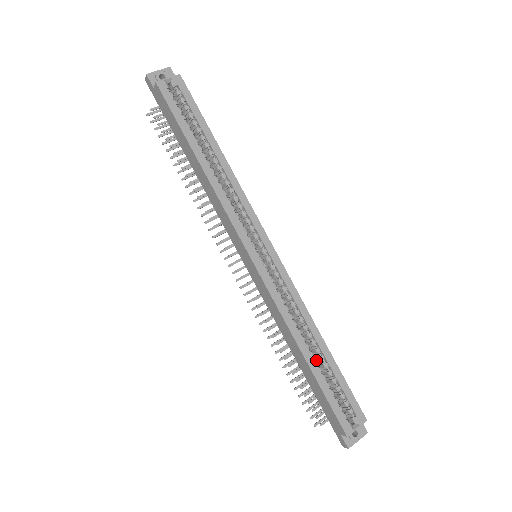
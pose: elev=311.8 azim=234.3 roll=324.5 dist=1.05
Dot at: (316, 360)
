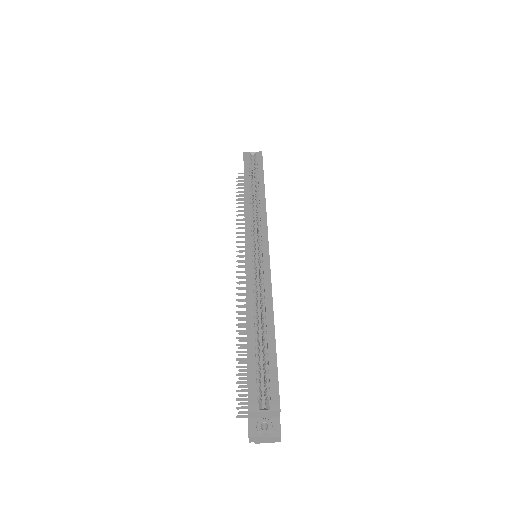
Dot at: (258, 335)
